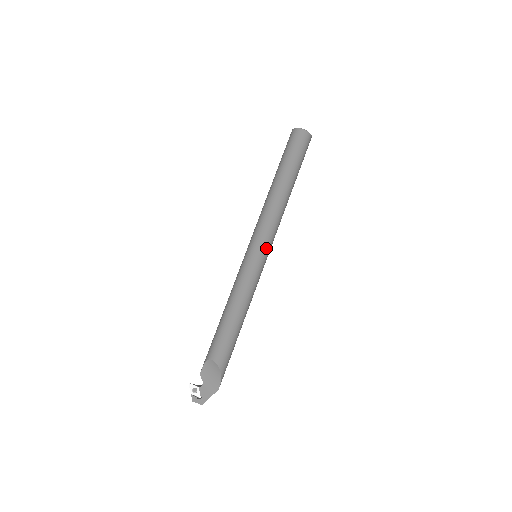
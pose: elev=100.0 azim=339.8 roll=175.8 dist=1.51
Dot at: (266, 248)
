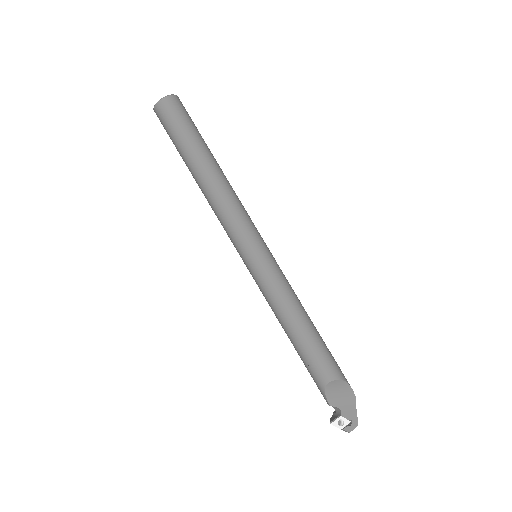
Dot at: (260, 239)
